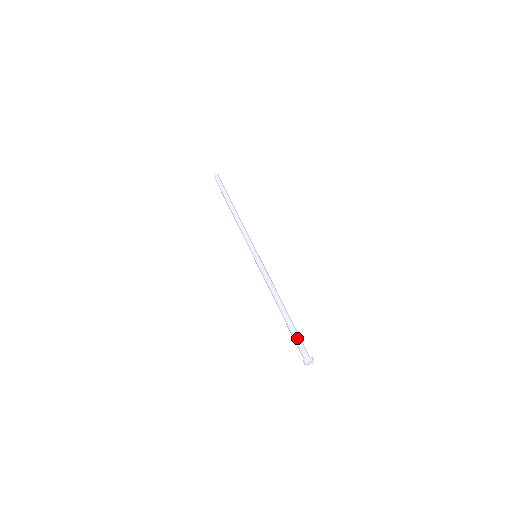
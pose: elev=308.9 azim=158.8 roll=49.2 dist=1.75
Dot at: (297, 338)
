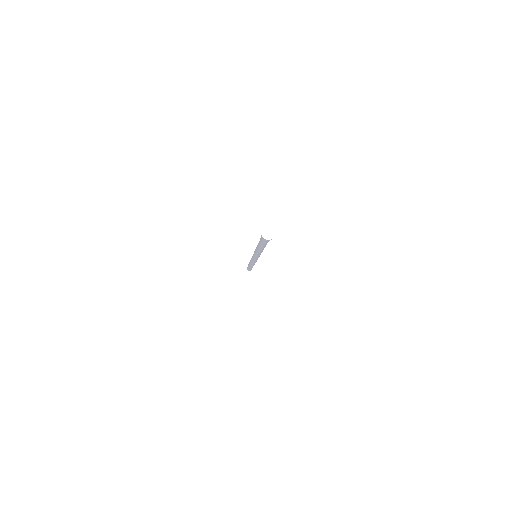
Dot at: occluded
